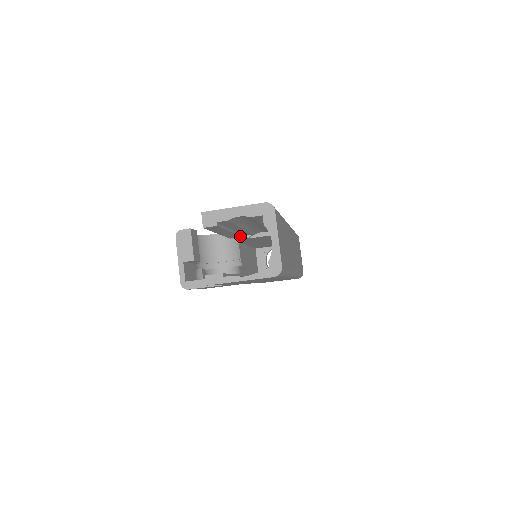
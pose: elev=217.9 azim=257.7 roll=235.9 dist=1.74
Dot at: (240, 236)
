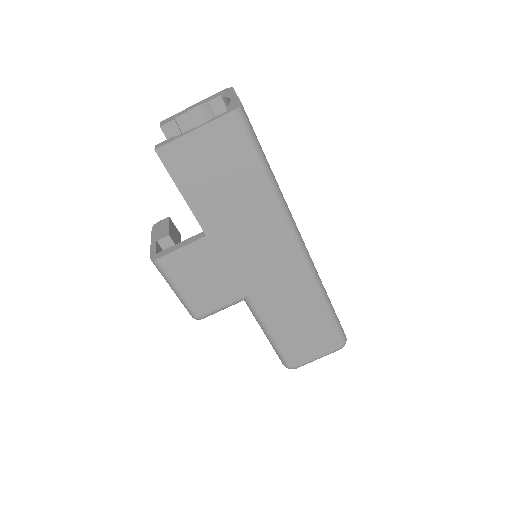
Dot at: occluded
